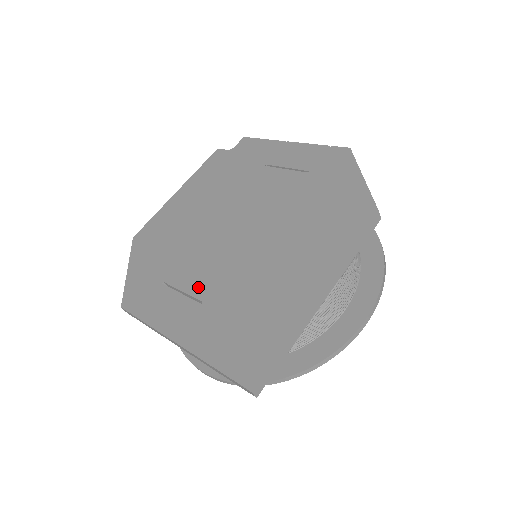
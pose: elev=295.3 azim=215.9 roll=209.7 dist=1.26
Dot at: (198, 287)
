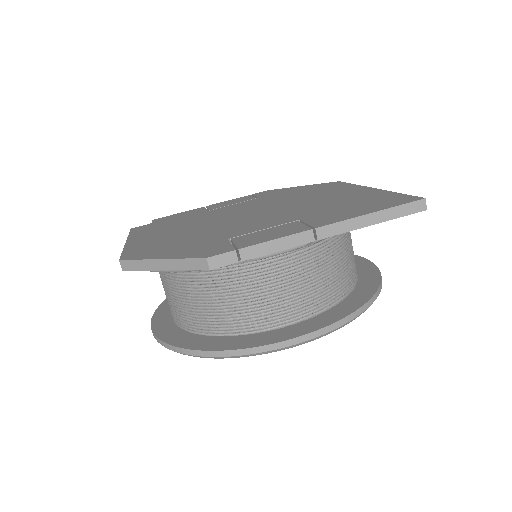
Dot at: (276, 223)
